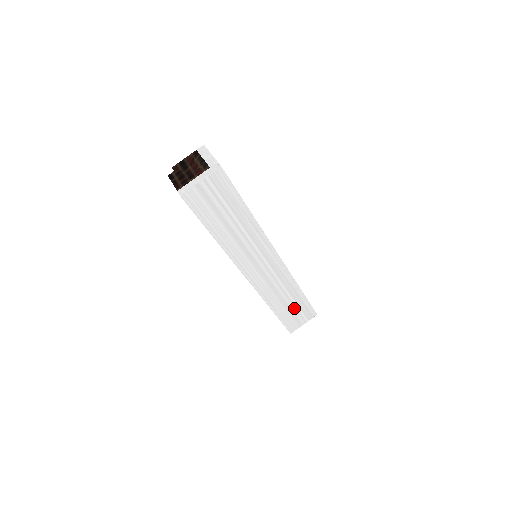
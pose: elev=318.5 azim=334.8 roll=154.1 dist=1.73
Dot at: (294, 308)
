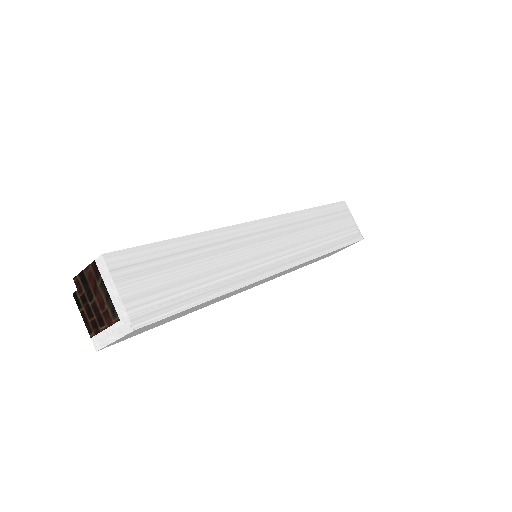
Dot at: (327, 255)
